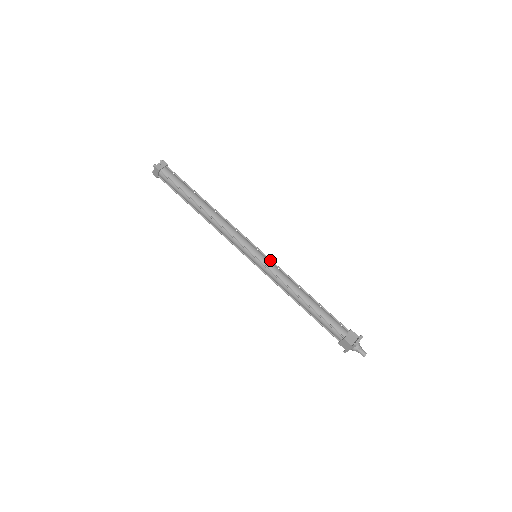
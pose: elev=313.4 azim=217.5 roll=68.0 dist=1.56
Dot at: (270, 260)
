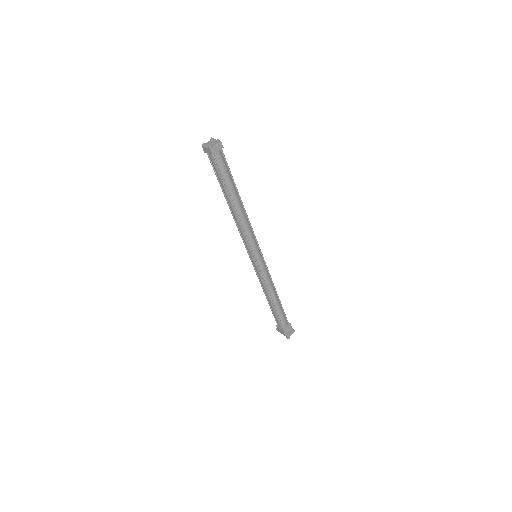
Dot at: (265, 264)
